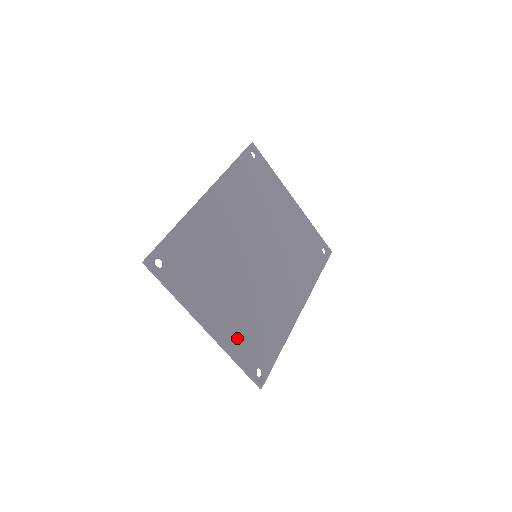
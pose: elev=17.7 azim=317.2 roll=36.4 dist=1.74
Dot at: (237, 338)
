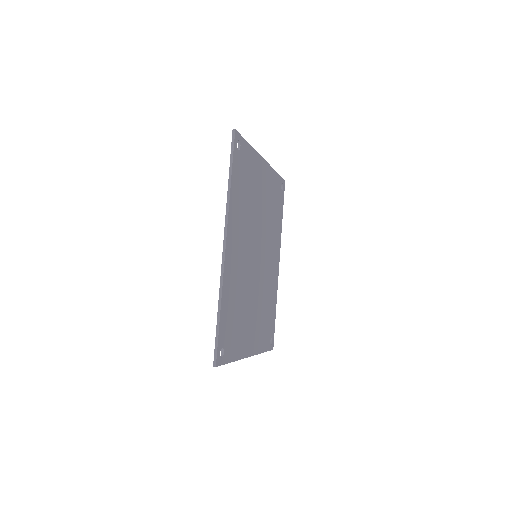
Dot at: (260, 337)
